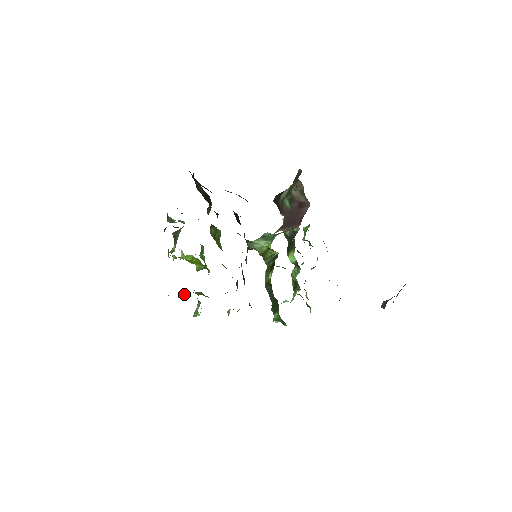
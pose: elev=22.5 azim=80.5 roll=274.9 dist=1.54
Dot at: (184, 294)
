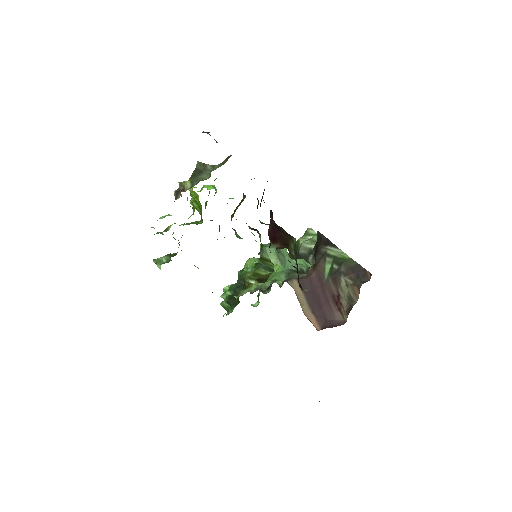
Dot at: (161, 233)
